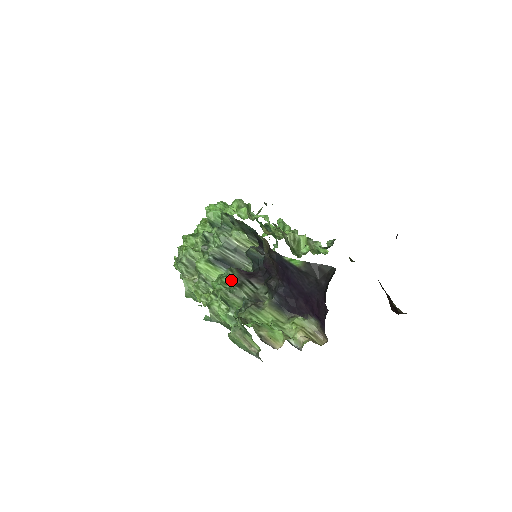
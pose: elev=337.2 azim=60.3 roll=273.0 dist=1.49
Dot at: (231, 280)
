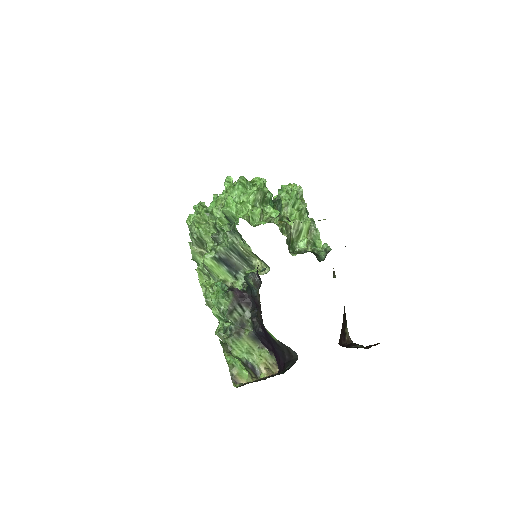
Dot at: (226, 305)
